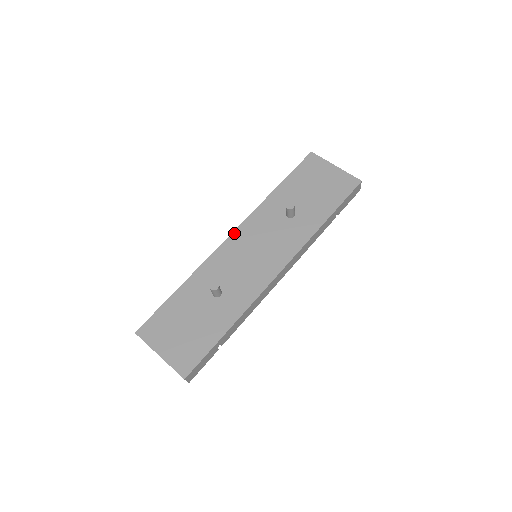
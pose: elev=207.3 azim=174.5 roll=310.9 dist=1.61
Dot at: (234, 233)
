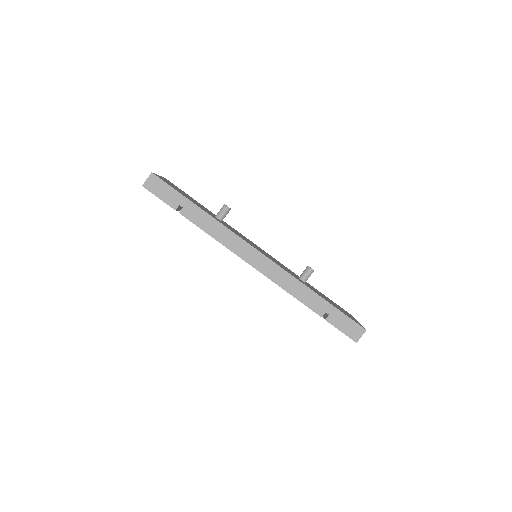
Dot at: occluded
